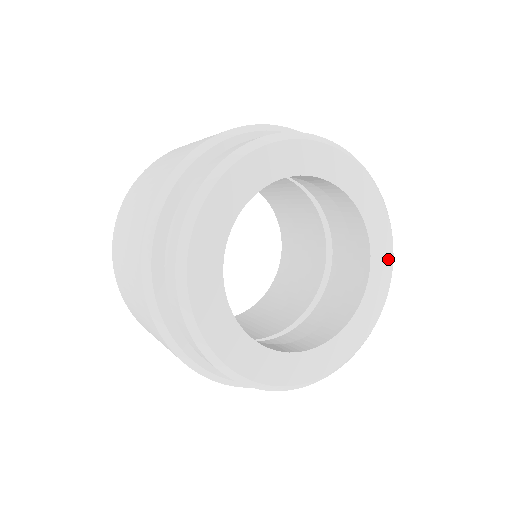
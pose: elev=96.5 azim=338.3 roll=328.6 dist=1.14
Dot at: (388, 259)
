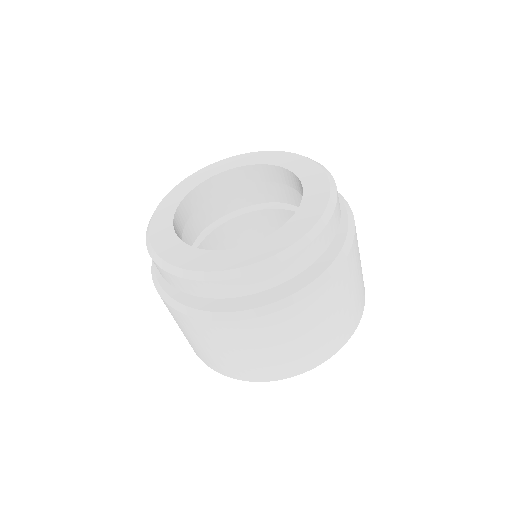
Dot at: (321, 178)
